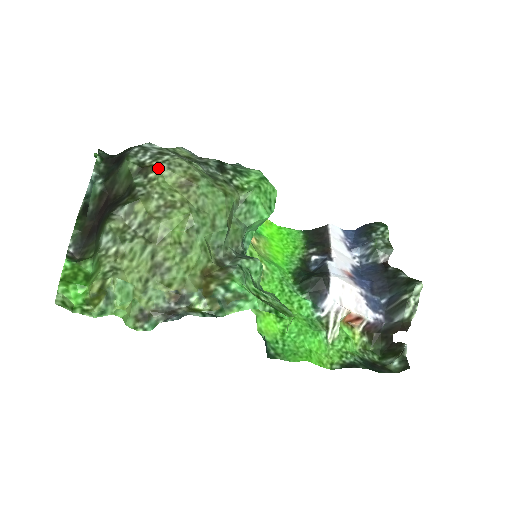
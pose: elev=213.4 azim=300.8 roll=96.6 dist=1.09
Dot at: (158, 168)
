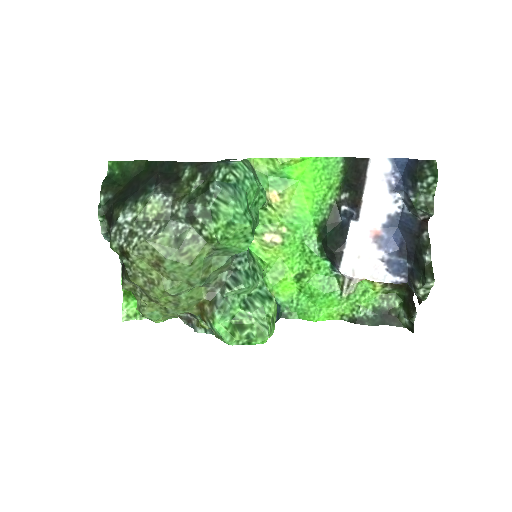
Dot at: (131, 256)
